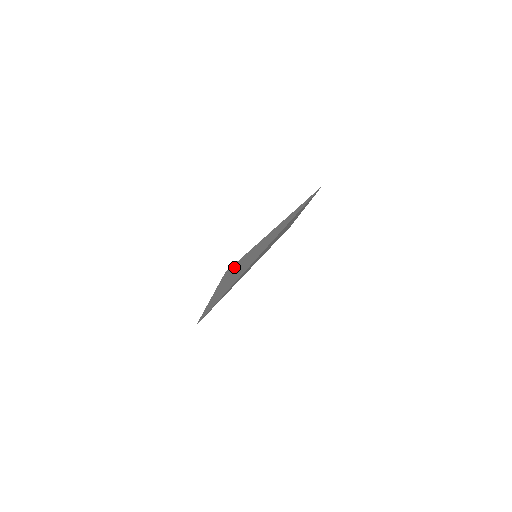
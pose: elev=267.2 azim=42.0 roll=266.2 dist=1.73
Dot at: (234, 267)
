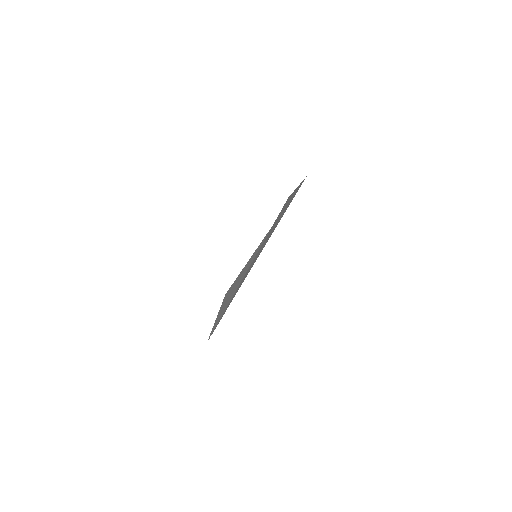
Dot at: (234, 283)
